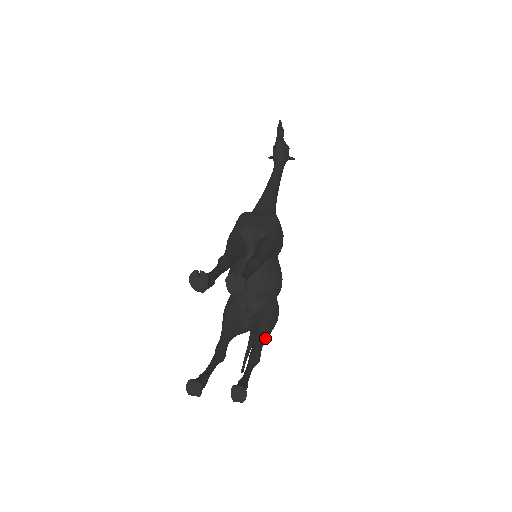
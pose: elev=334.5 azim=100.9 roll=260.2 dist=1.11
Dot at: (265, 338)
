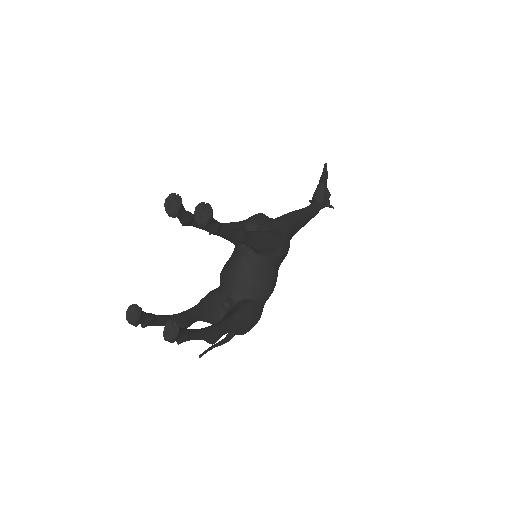
Dot at: (232, 325)
